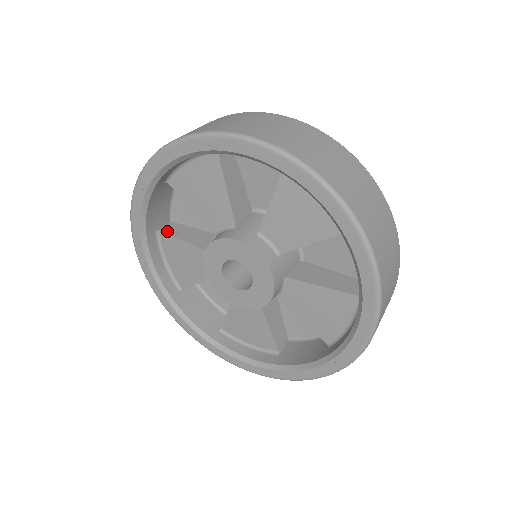
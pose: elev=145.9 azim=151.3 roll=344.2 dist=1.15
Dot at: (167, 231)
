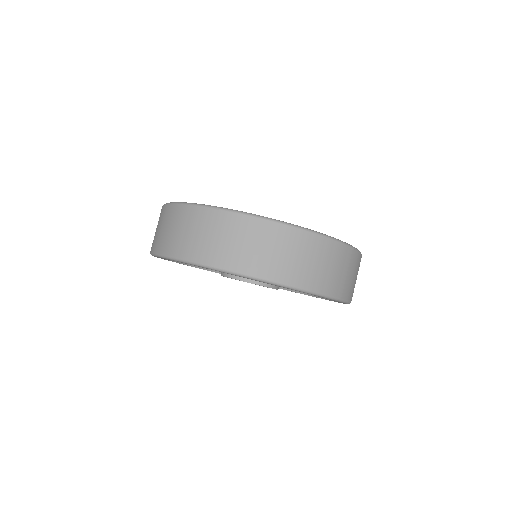
Dot at: occluded
